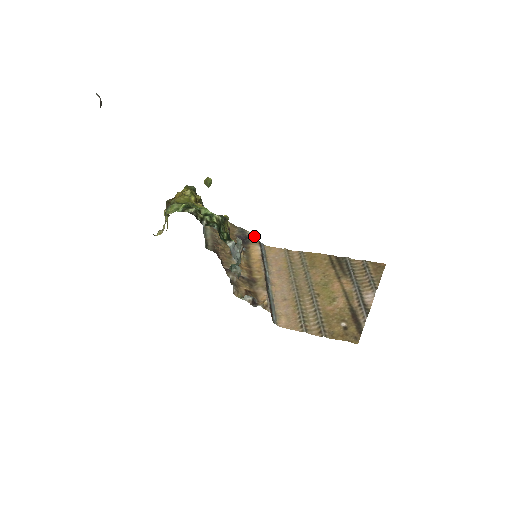
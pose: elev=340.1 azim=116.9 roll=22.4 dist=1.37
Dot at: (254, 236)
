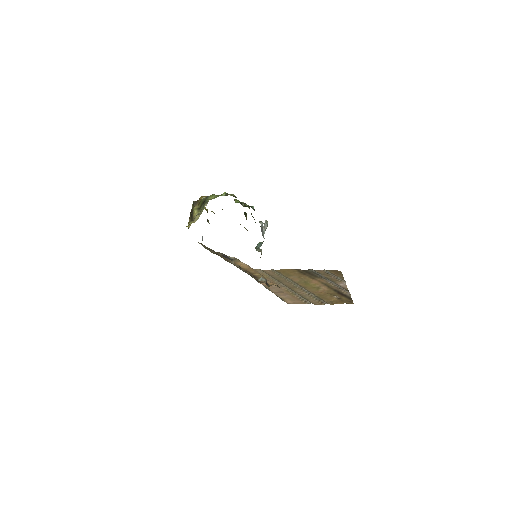
Dot at: (234, 258)
